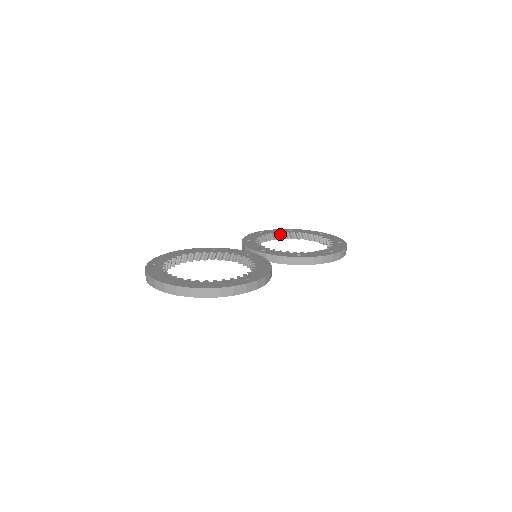
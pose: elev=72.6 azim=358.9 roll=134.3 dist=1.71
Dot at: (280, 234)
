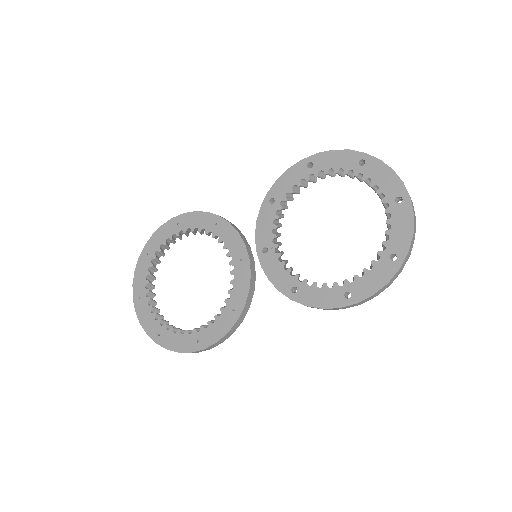
Dot at: (338, 173)
